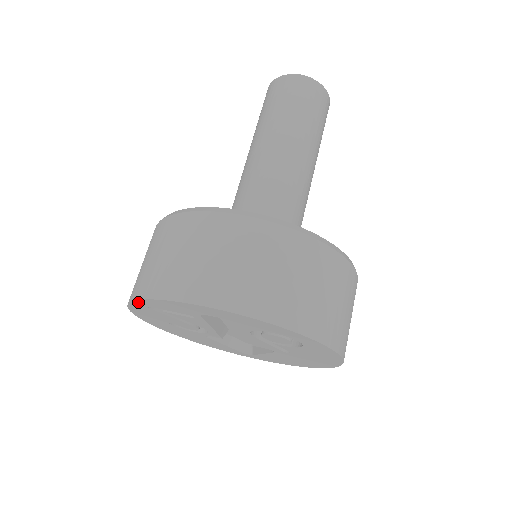
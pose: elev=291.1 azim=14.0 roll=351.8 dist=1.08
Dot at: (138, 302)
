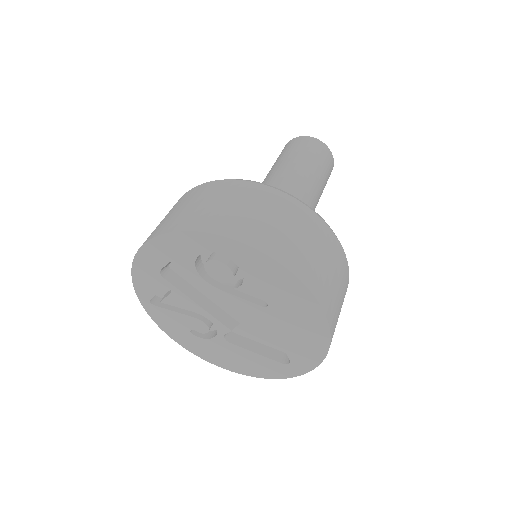
Dot at: (141, 299)
